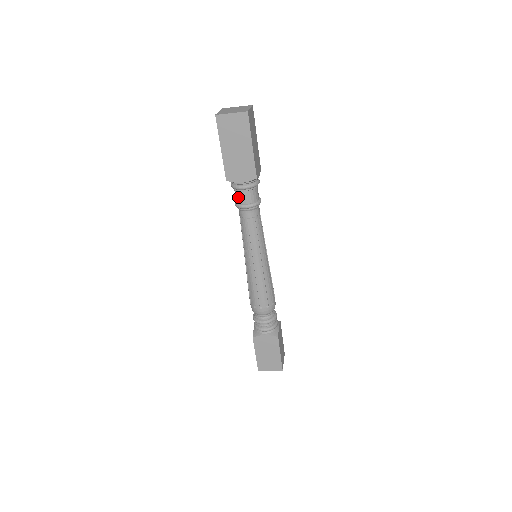
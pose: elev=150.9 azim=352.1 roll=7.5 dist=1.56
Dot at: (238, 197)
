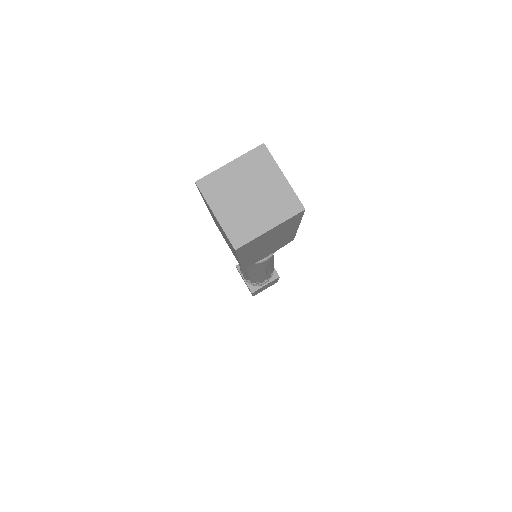
Dot at: occluded
